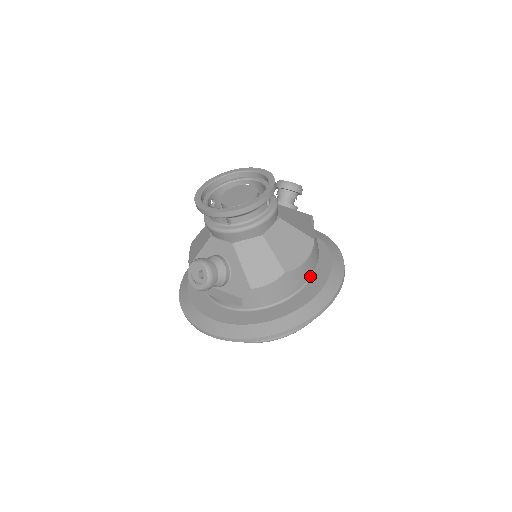
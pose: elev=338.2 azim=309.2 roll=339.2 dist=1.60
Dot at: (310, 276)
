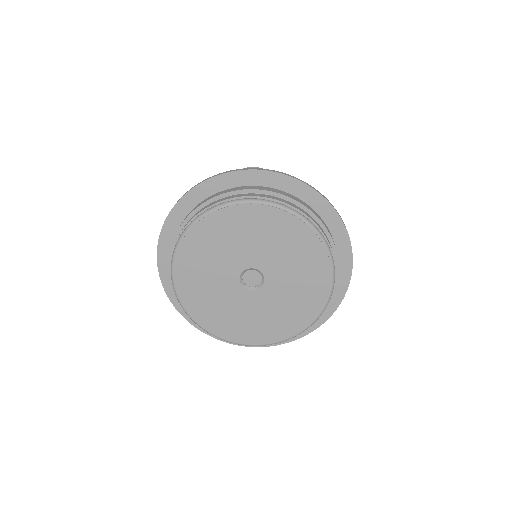
Dot at: occluded
